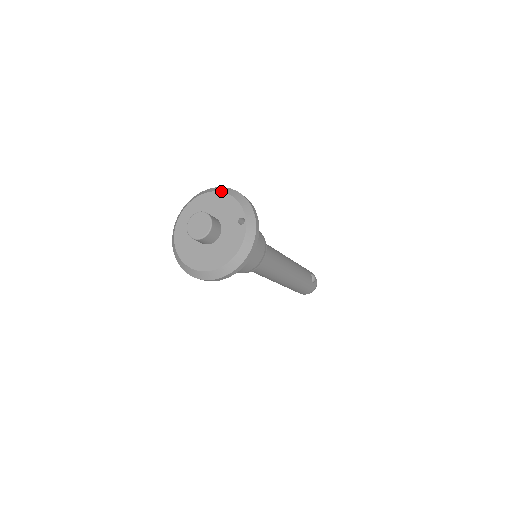
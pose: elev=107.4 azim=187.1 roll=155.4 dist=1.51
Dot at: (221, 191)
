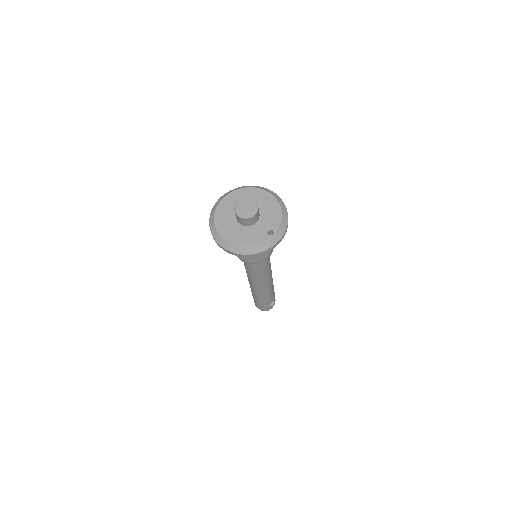
Dot at: (280, 203)
